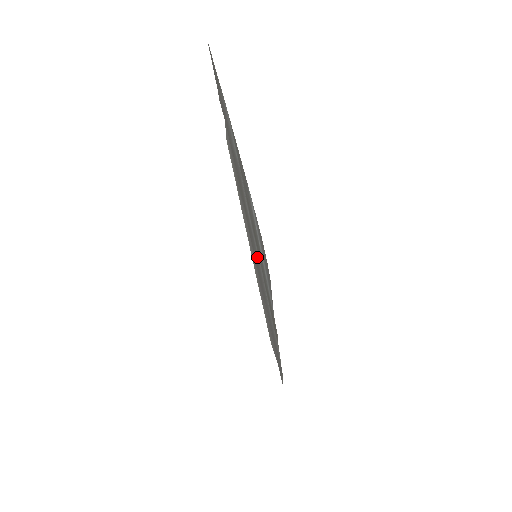
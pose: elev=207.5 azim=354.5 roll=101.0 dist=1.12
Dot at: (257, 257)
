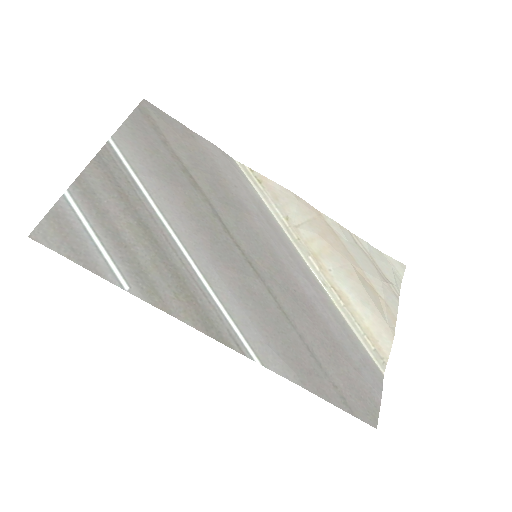
Dot at: (212, 252)
